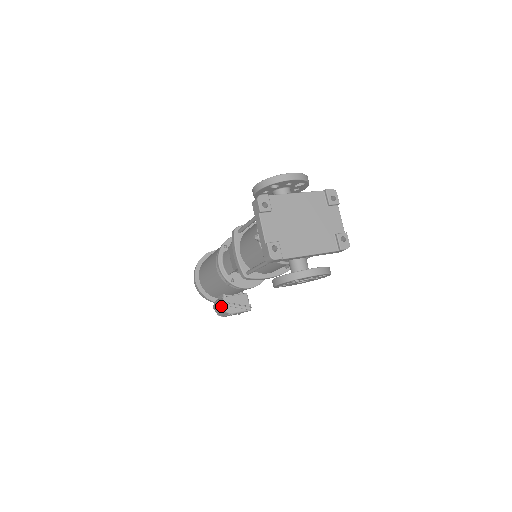
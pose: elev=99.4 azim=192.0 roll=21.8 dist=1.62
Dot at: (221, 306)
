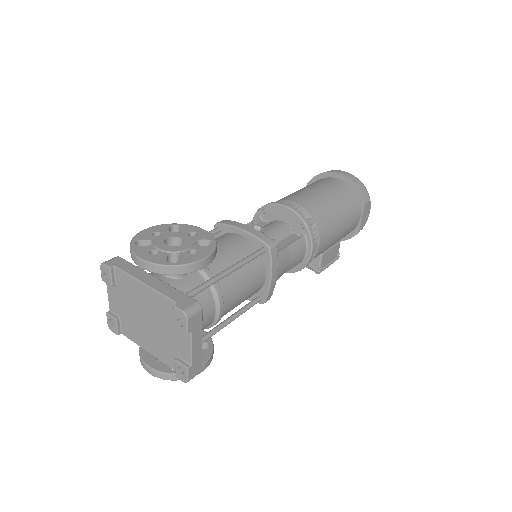
Dot at: occluded
